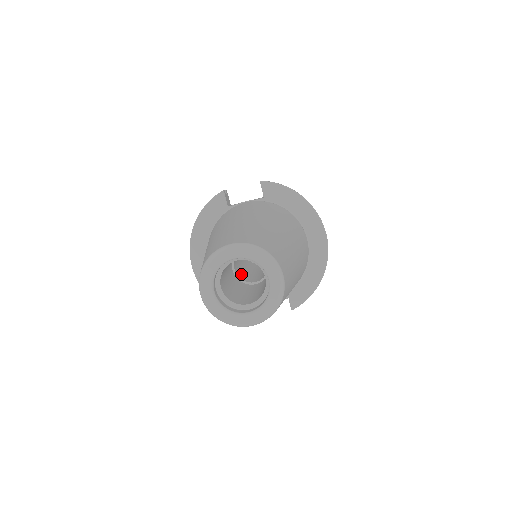
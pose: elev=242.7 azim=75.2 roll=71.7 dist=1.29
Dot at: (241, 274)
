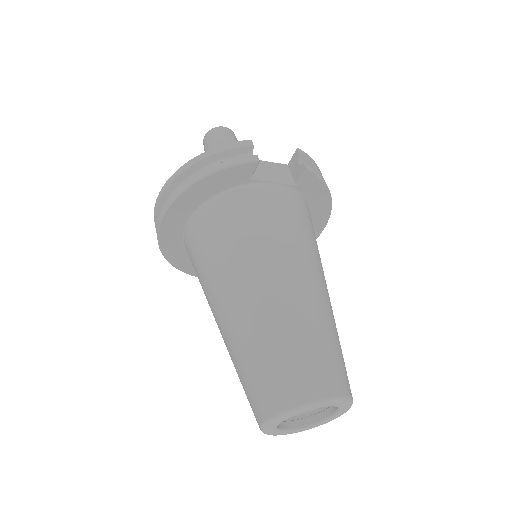
Dot at: occluded
